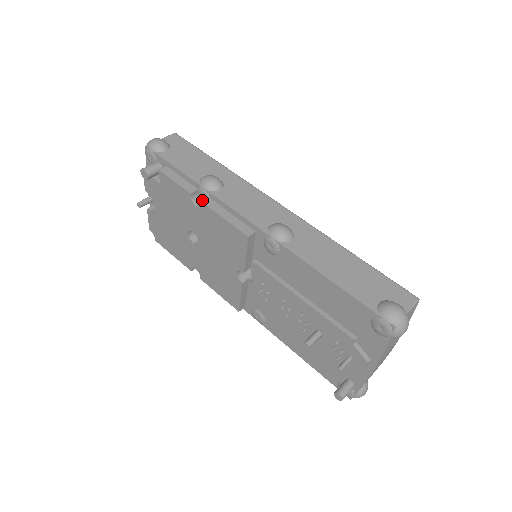
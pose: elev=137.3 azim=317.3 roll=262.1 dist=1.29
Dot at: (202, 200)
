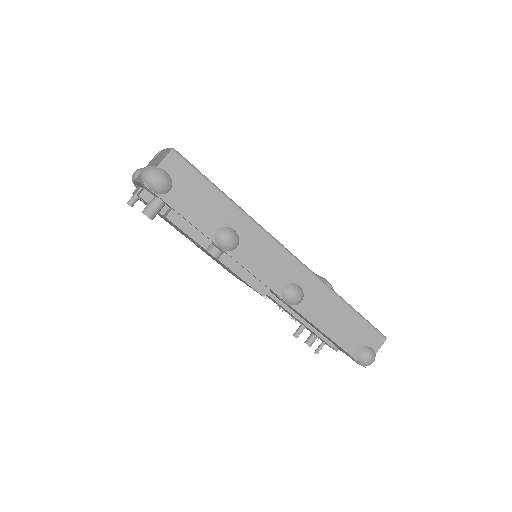
Dot at: (215, 246)
